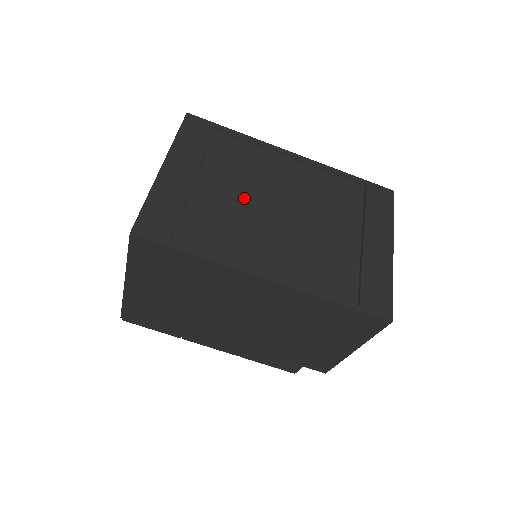
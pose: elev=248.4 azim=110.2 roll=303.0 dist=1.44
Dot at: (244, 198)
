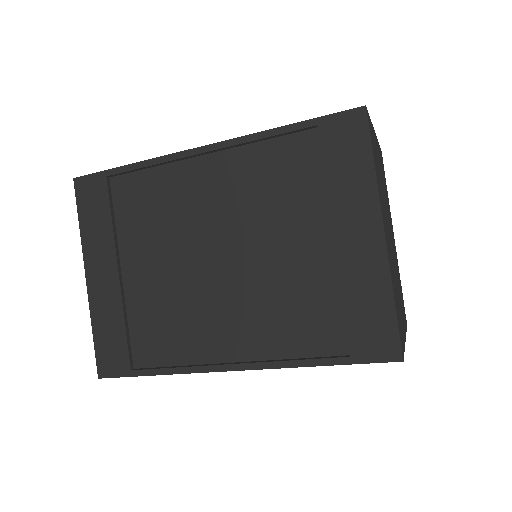
Dot at: (175, 264)
